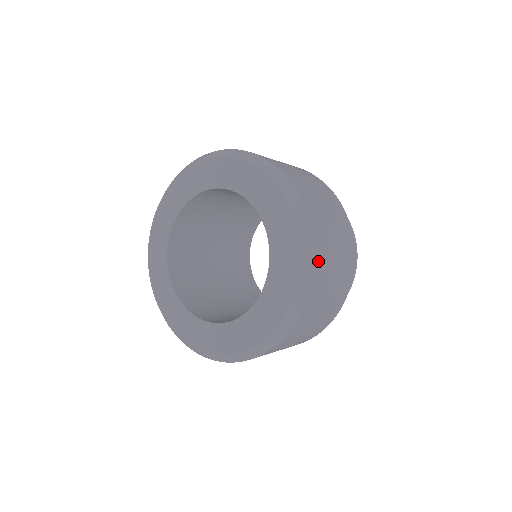
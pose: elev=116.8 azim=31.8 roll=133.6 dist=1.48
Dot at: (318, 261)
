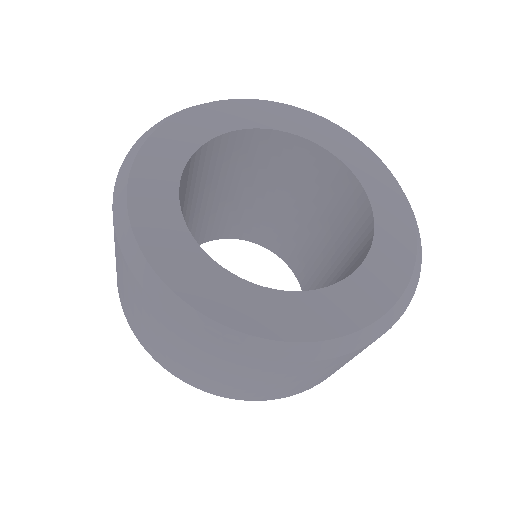
Dot at: (337, 360)
